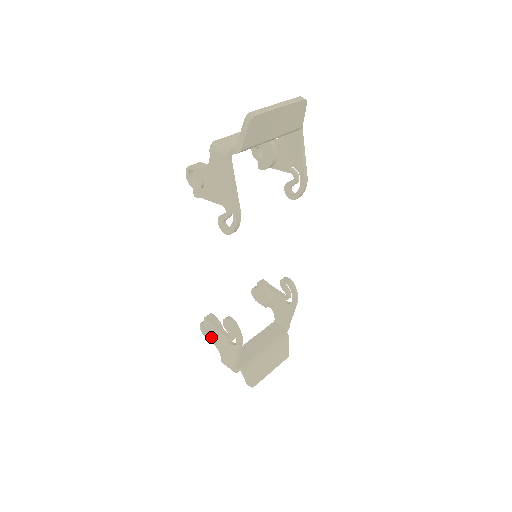
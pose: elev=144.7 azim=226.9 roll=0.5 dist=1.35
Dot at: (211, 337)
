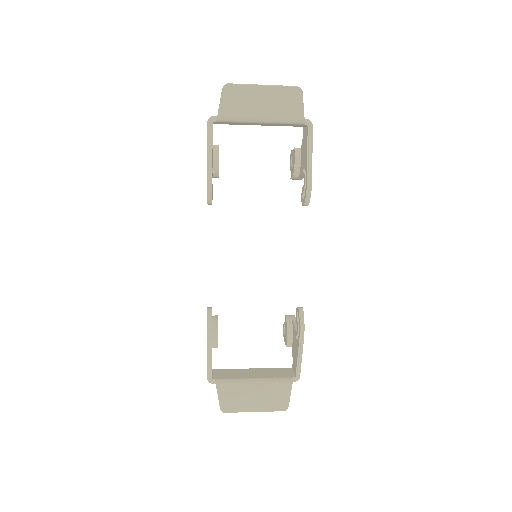
Dot at: occluded
